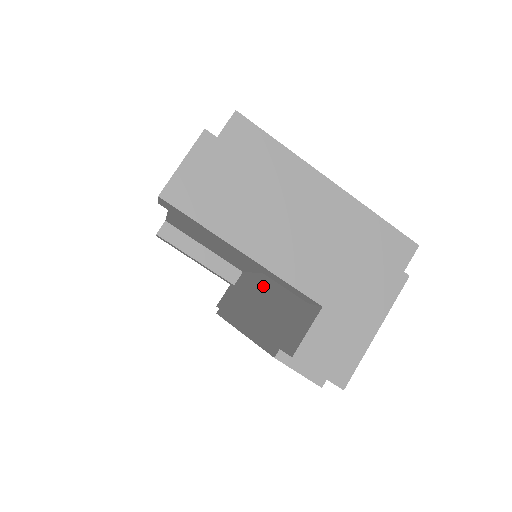
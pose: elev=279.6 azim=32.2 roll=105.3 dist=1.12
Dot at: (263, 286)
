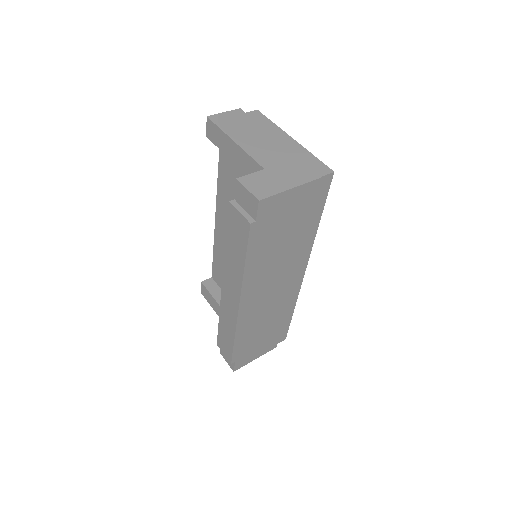
Dot at: occluded
